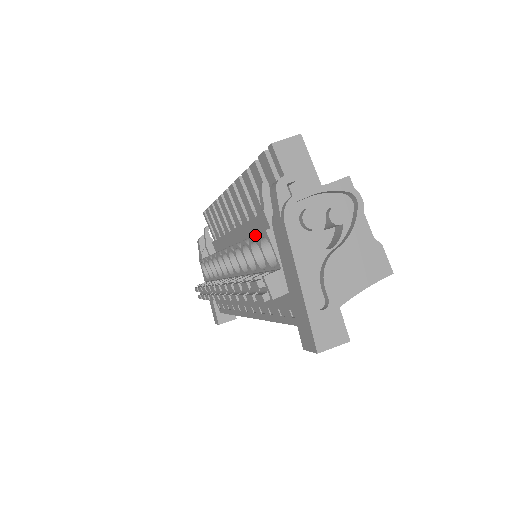
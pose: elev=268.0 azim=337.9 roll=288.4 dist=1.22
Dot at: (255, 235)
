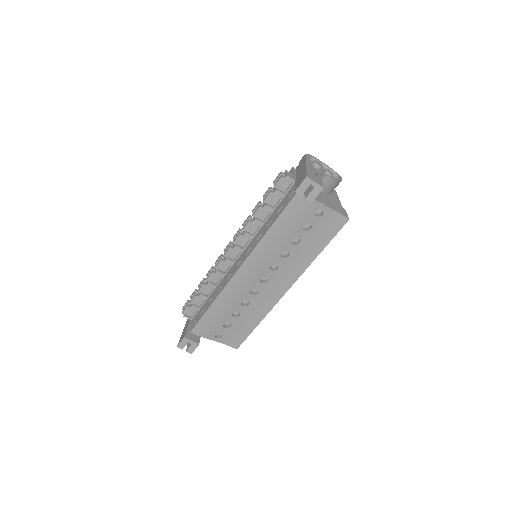
Dot at: occluded
